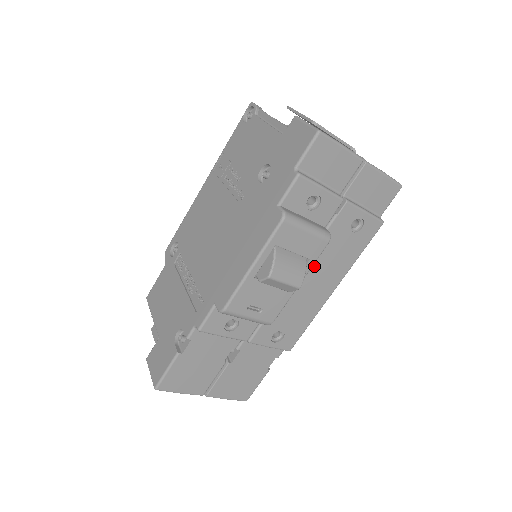
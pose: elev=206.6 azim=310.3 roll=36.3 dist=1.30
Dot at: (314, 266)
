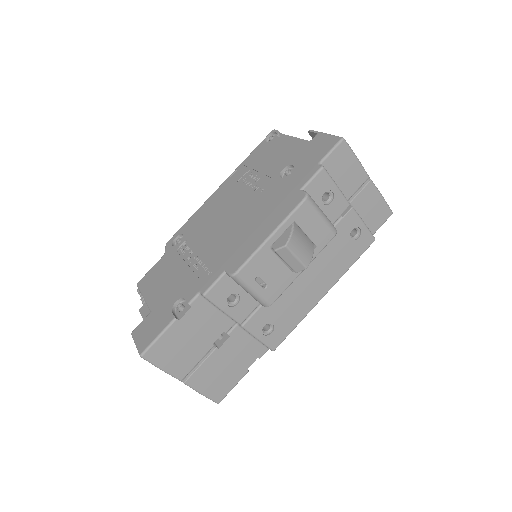
Dot at: (315, 262)
